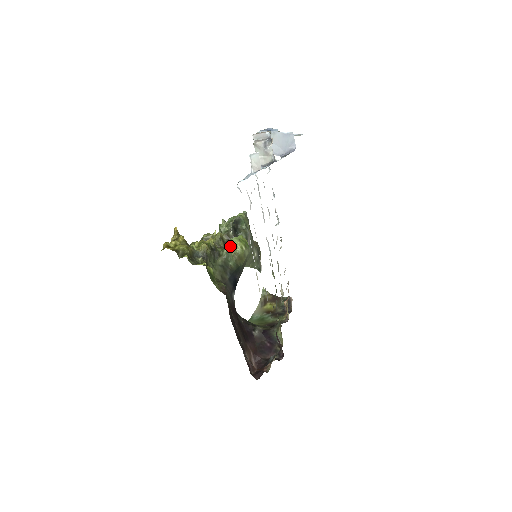
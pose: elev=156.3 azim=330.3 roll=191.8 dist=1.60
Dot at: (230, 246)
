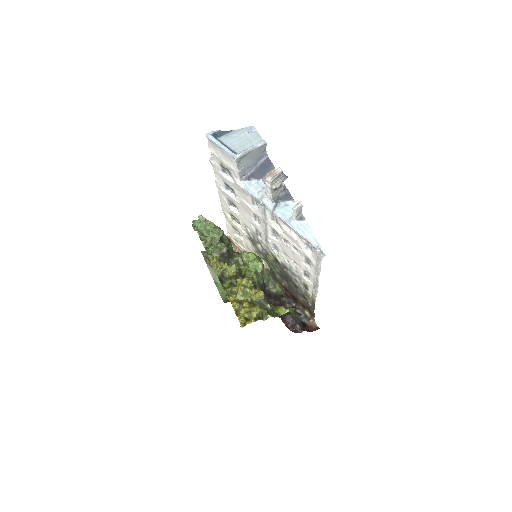
Dot at: (259, 272)
